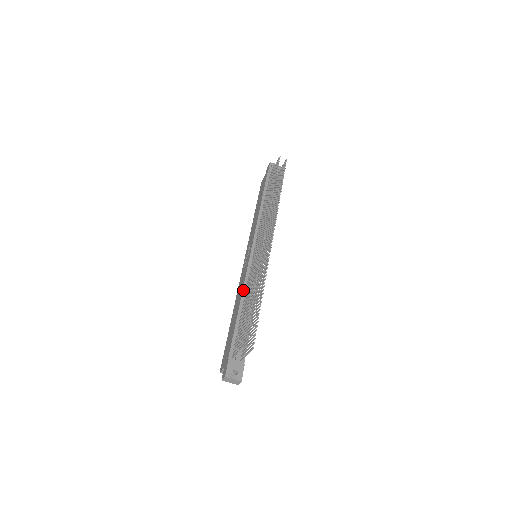
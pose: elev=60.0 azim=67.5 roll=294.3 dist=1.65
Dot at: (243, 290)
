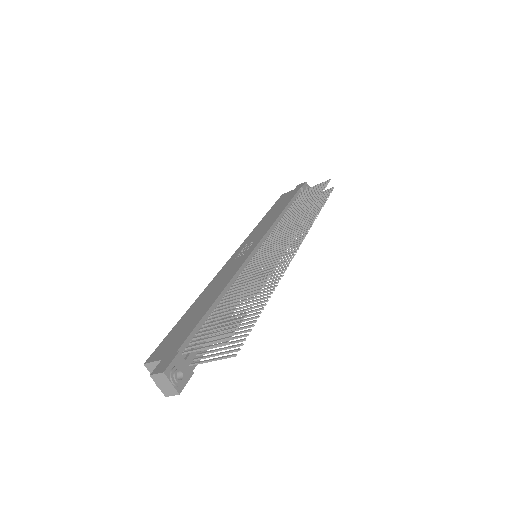
Dot at: (231, 280)
